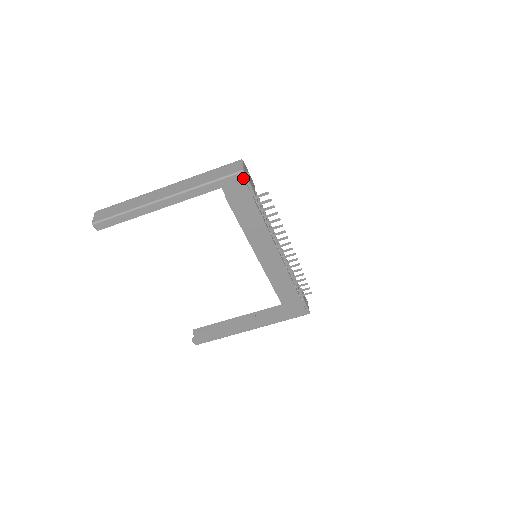
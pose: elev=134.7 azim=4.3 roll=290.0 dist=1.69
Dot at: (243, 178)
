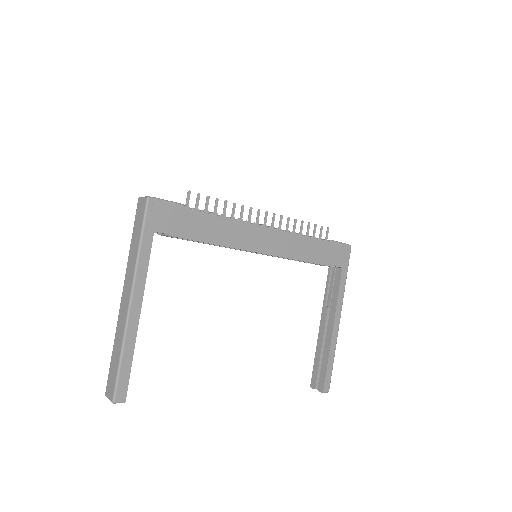
Dot at: (156, 202)
